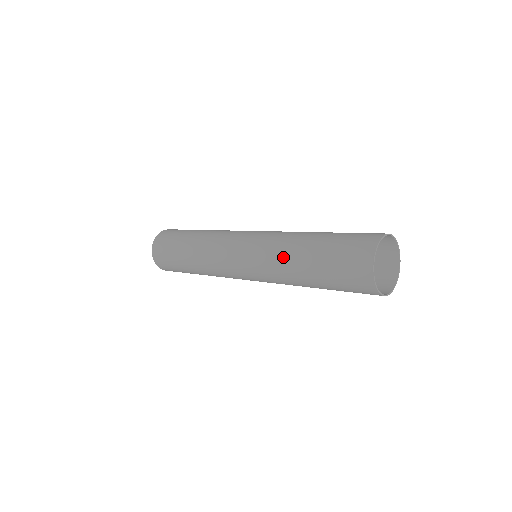
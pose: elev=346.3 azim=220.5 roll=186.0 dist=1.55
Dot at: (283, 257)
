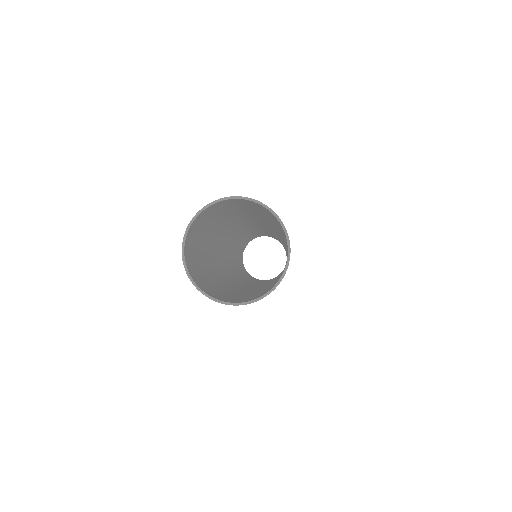
Dot at: (214, 243)
